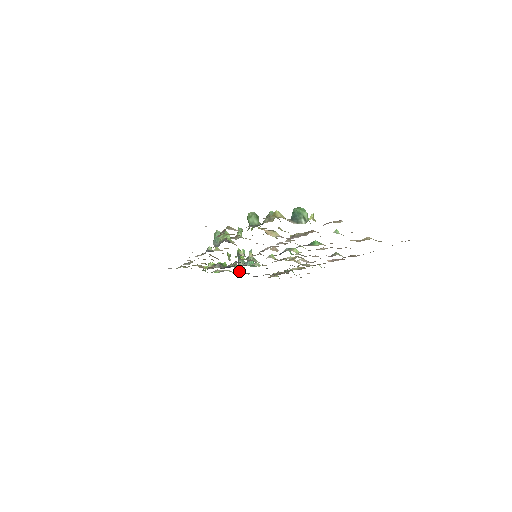
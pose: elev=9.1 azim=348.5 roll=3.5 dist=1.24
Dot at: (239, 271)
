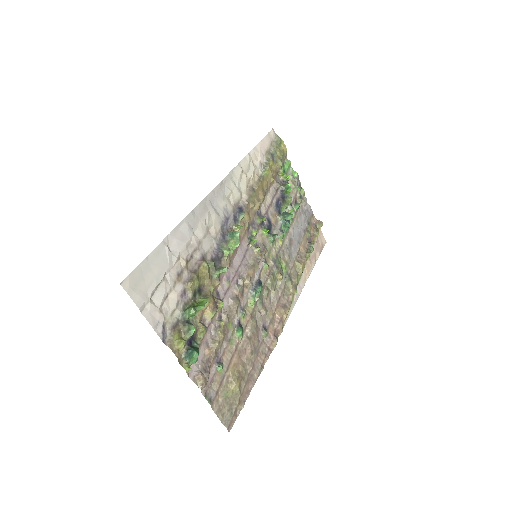
Dot at: (301, 198)
